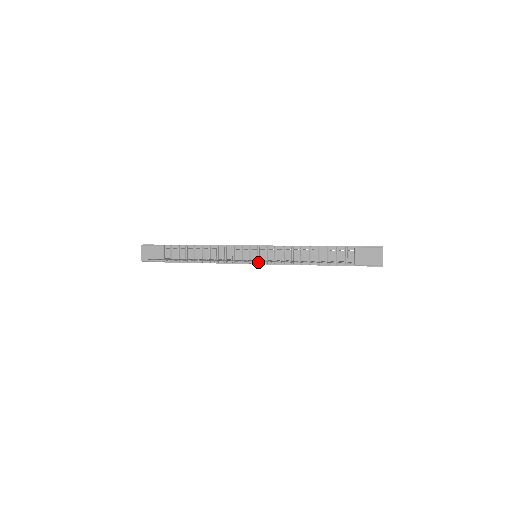
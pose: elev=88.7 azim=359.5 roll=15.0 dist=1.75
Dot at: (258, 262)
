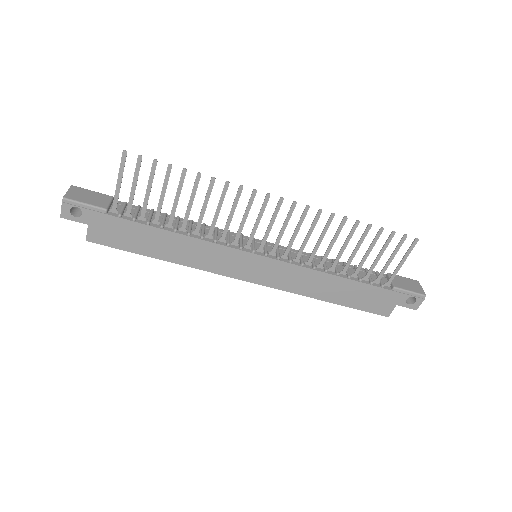
Dot at: (267, 253)
